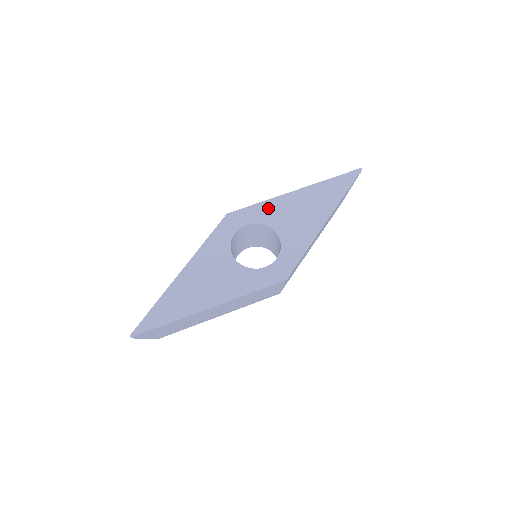
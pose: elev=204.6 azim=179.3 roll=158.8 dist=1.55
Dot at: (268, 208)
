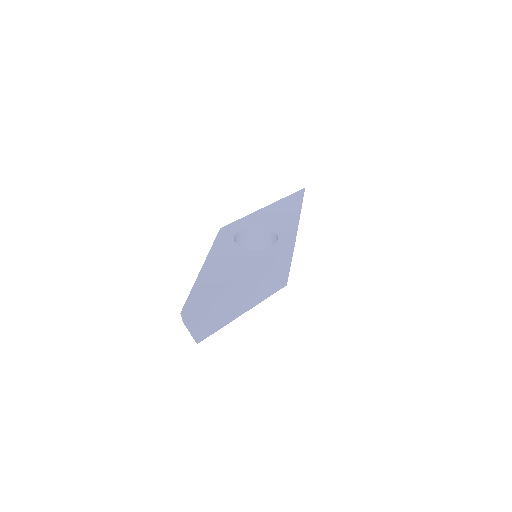
Dot at: (251, 219)
